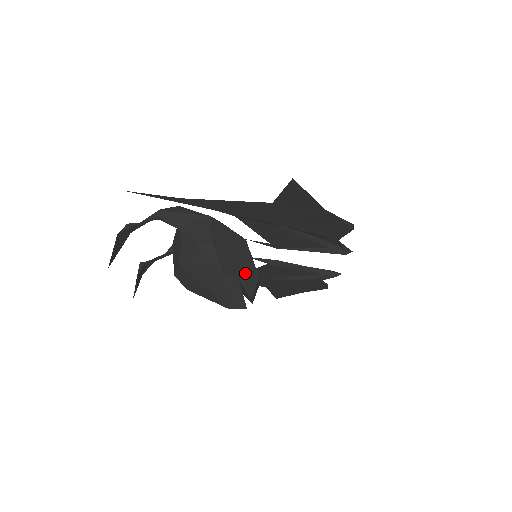
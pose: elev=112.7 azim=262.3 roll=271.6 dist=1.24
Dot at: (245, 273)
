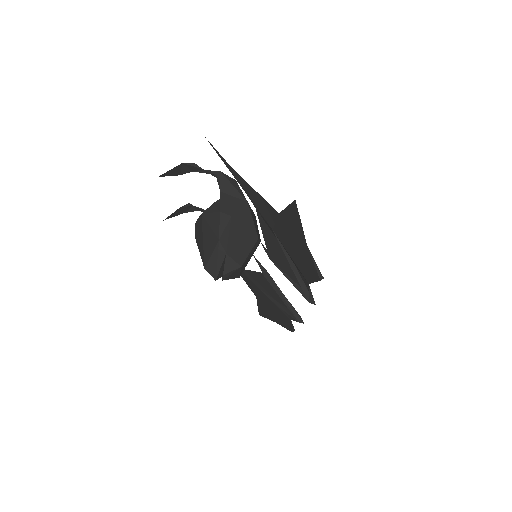
Dot at: (234, 255)
